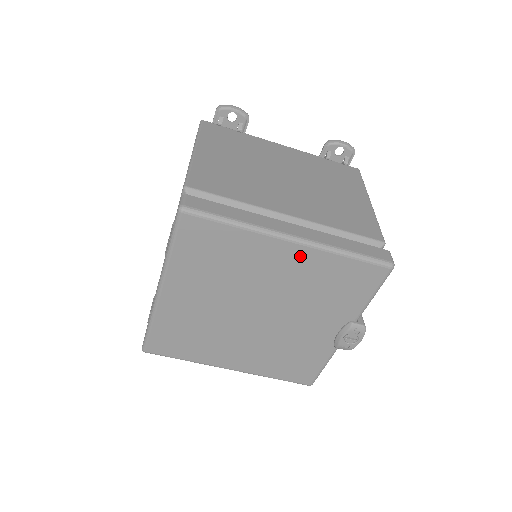
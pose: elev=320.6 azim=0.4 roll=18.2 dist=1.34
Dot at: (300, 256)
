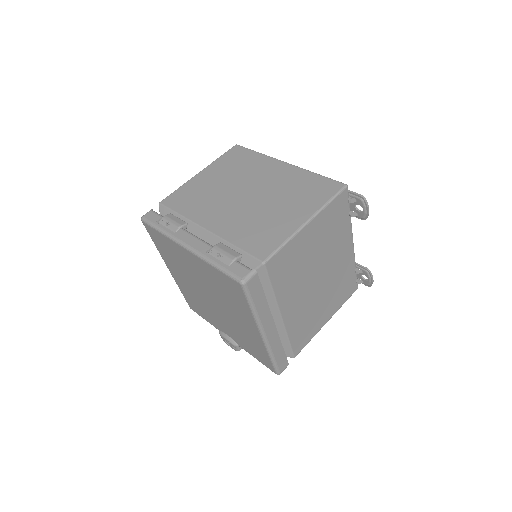
Dot at: (256, 335)
